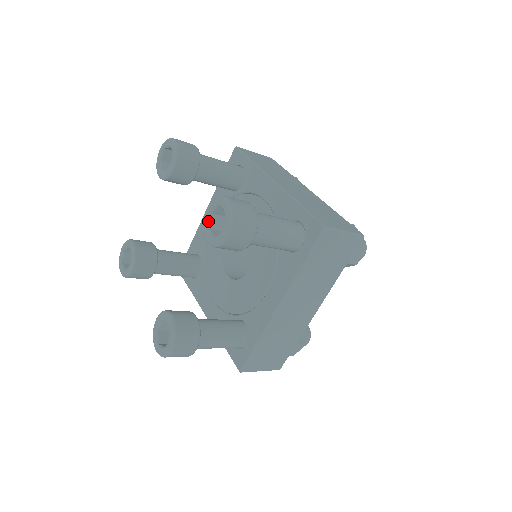
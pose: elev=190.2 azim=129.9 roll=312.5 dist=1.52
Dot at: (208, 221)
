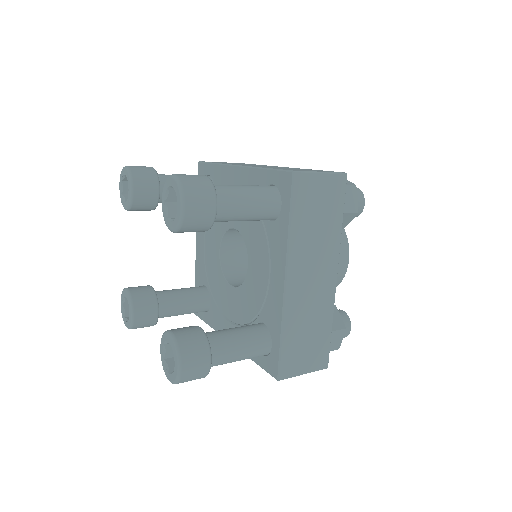
Dot at: (167, 342)
